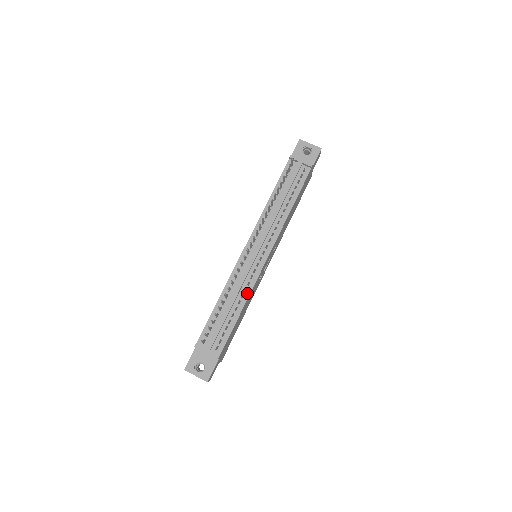
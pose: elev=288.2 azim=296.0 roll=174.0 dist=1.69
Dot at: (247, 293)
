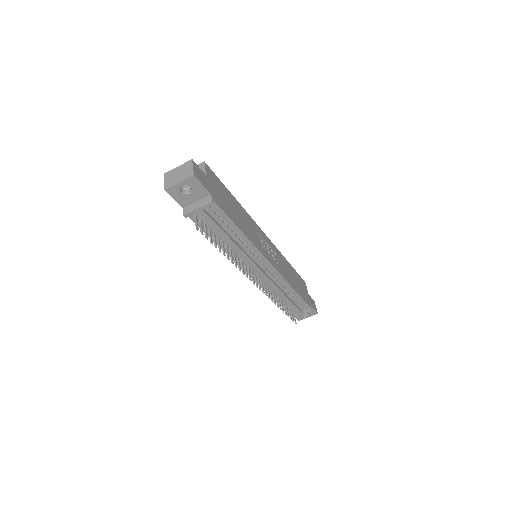
Dot at: (286, 284)
